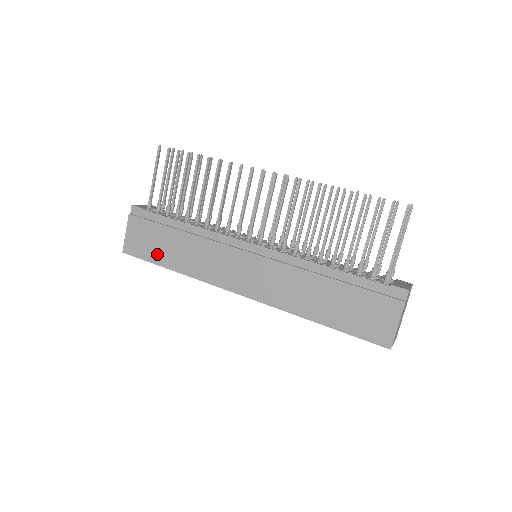
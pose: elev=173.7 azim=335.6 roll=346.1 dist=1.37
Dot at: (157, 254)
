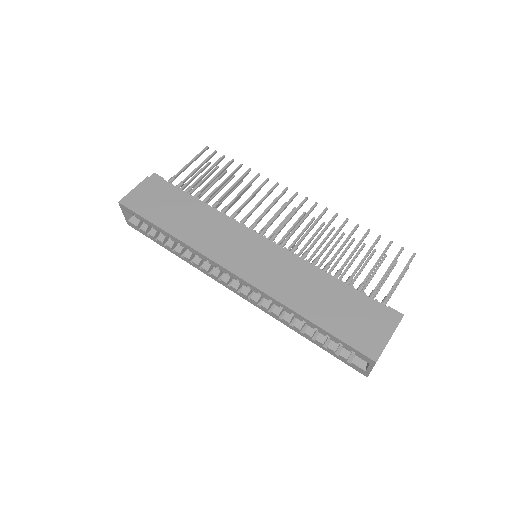
Dot at: (158, 214)
